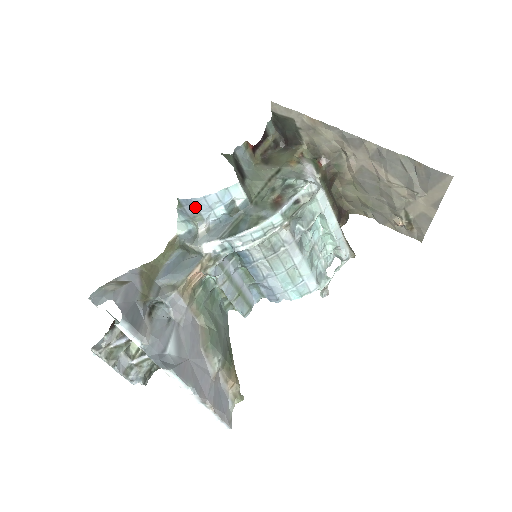
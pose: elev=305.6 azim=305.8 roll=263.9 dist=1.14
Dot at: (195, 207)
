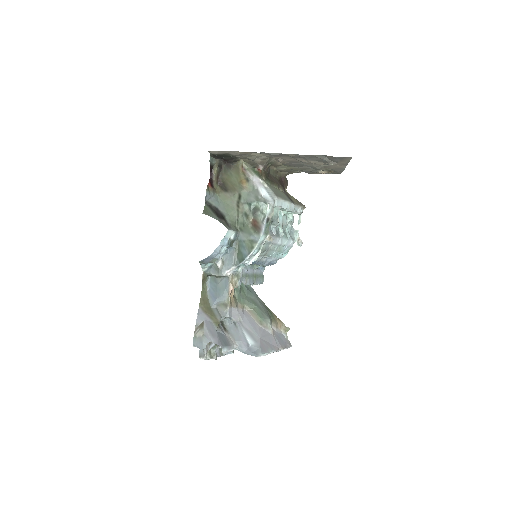
Dot at: (211, 258)
